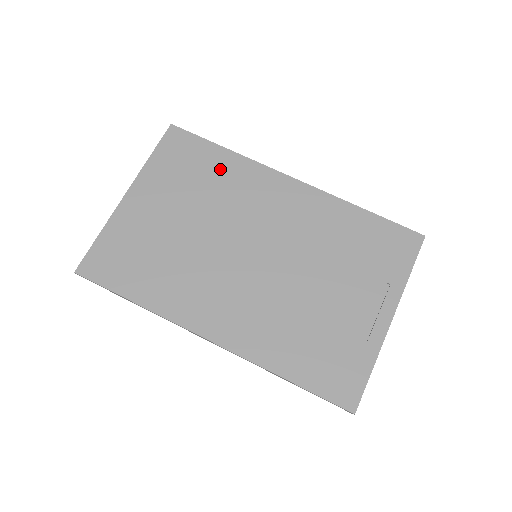
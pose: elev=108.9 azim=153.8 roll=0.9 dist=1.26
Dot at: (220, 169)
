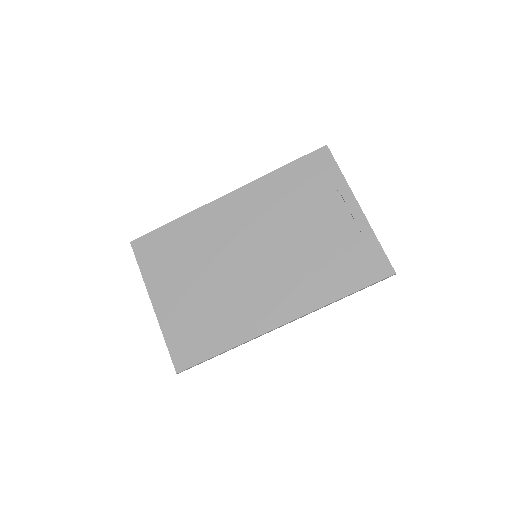
Dot at: (184, 235)
